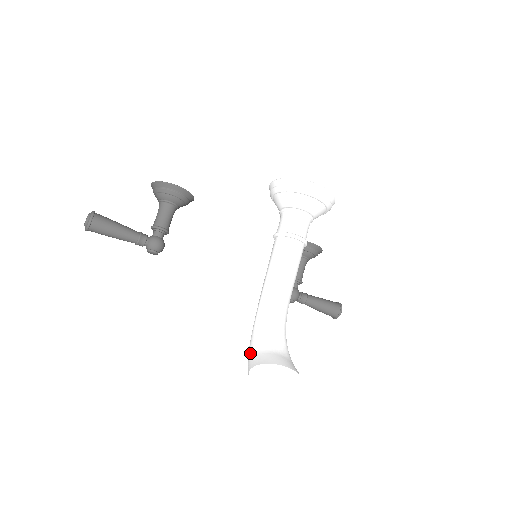
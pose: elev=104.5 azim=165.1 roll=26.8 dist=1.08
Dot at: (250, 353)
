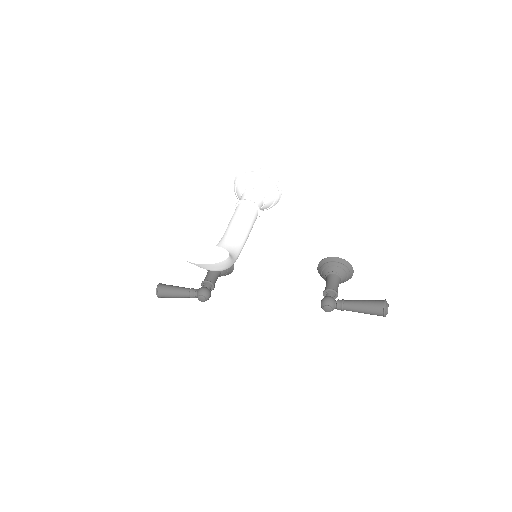
Dot at: occluded
